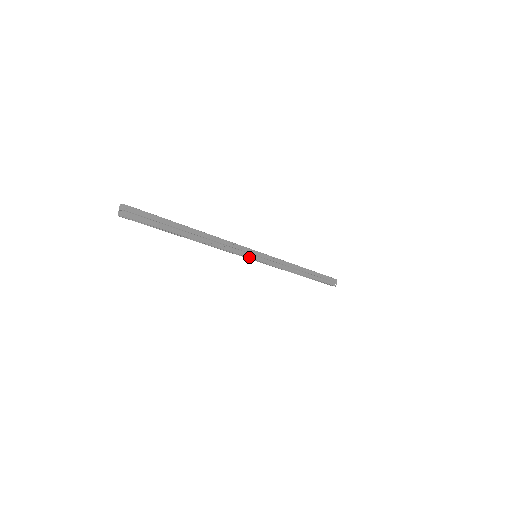
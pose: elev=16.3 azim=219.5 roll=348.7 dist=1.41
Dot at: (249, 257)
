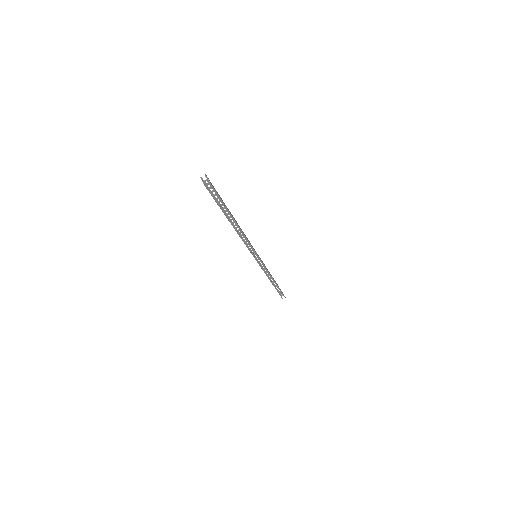
Dot at: (256, 254)
